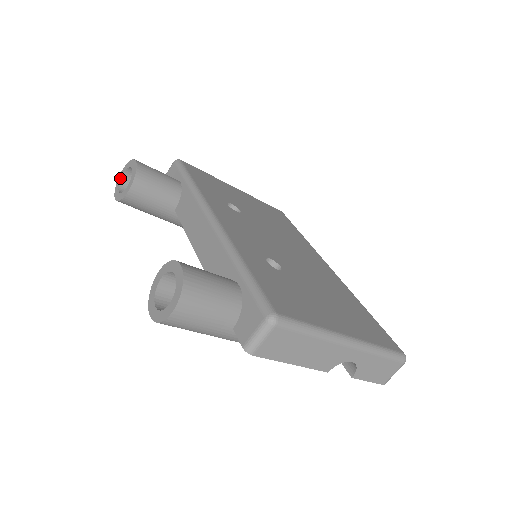
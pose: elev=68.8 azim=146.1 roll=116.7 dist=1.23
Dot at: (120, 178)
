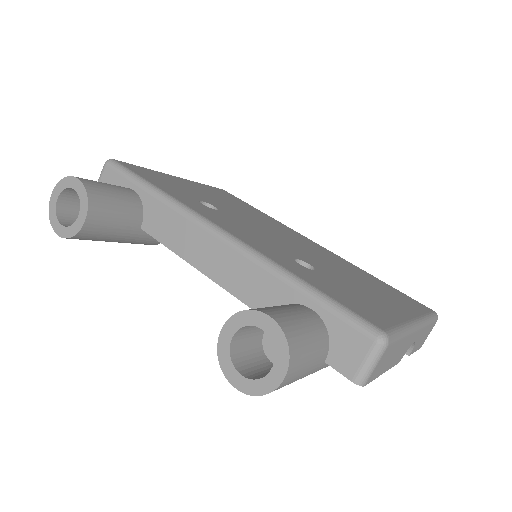
Dot at: (54, 205)
